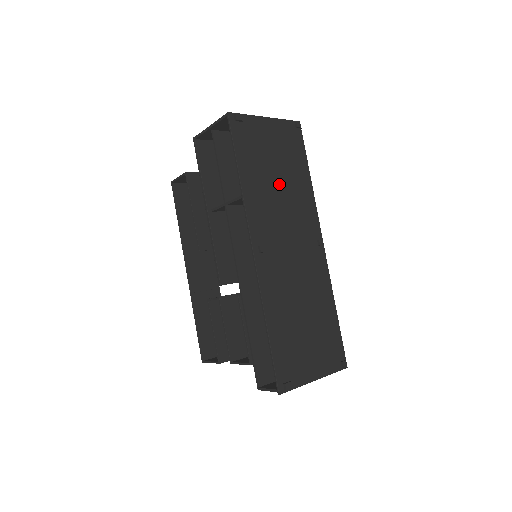
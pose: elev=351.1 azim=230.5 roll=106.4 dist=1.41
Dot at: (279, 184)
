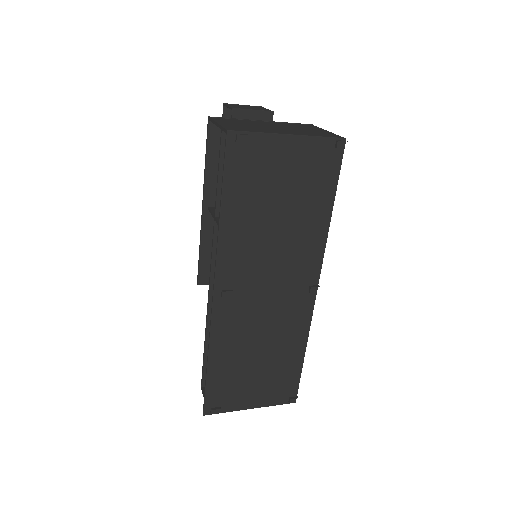
Dot at: (278, 222)
